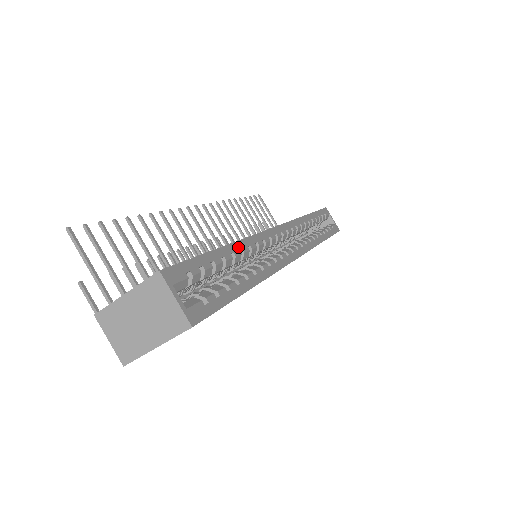
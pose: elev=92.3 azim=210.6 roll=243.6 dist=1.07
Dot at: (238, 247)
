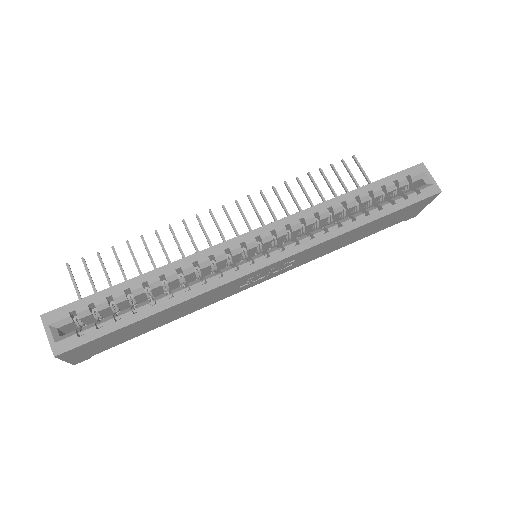
Dot at: (158, 273)
